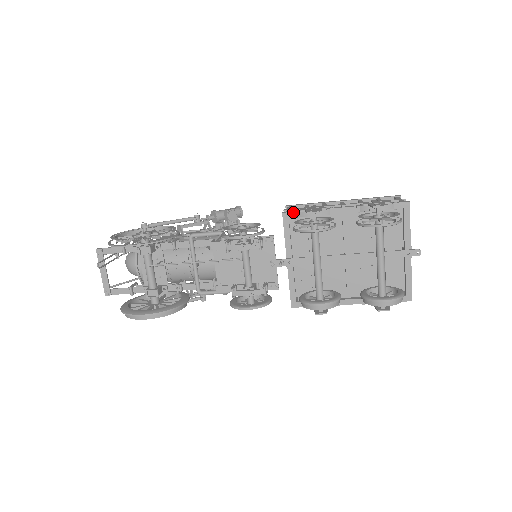
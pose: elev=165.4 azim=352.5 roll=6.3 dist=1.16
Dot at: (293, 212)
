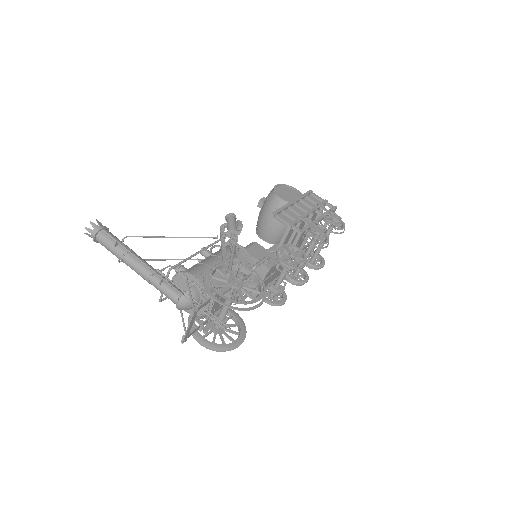
Dot at: (306, 231)
